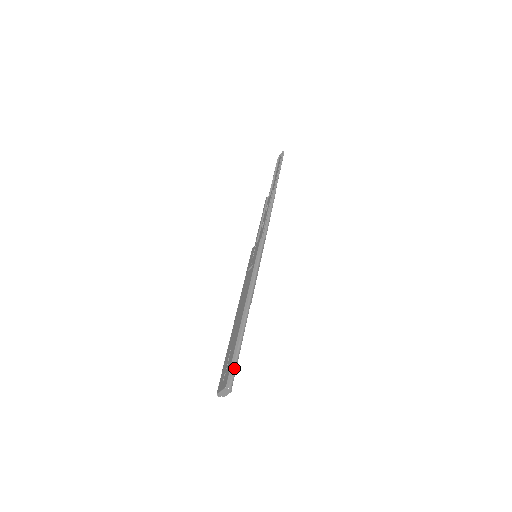
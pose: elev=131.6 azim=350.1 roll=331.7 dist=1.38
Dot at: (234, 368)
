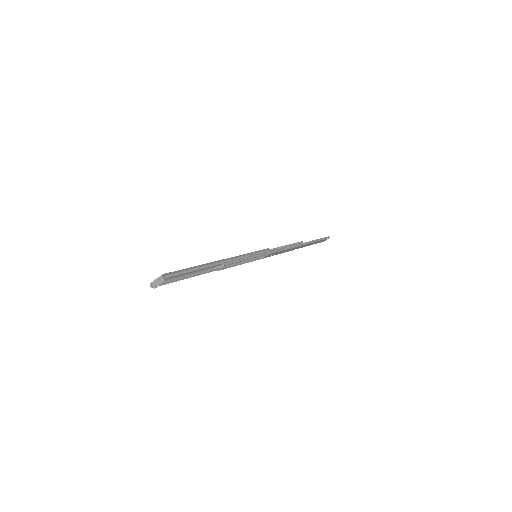
Dot at: (180, 272)
